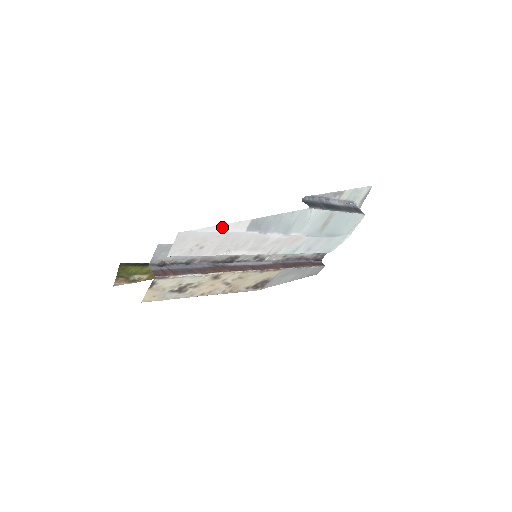
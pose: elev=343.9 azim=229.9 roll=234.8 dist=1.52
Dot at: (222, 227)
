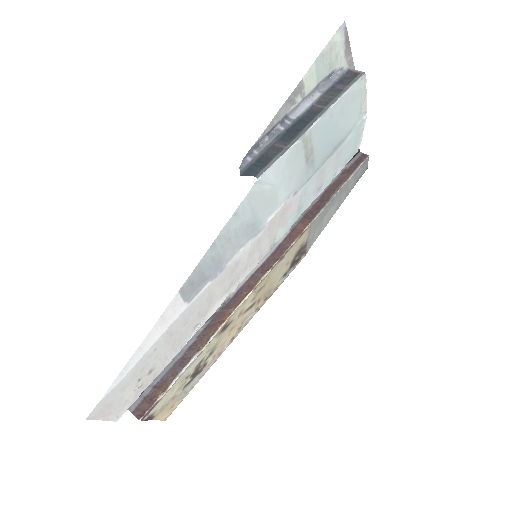
Dot at: (144, 345)
